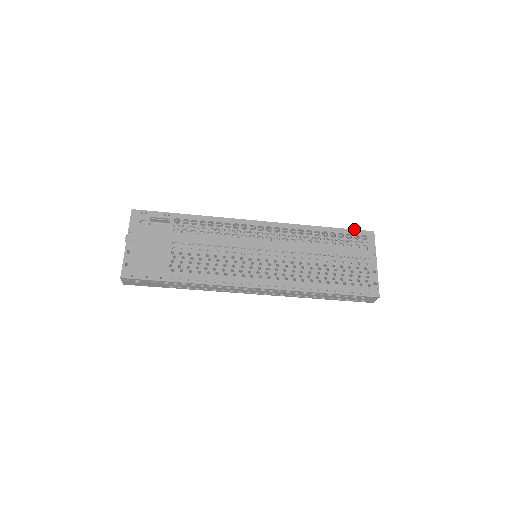
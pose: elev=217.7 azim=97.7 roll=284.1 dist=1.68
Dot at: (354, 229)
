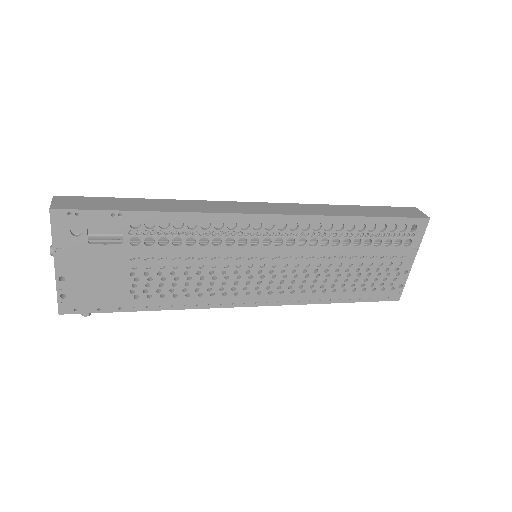
Dot at: (404, 217)
